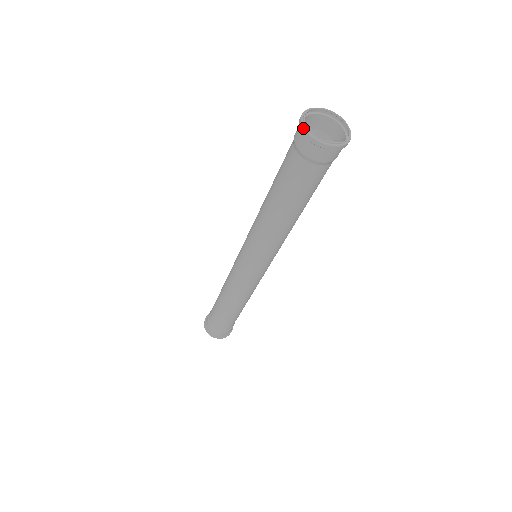
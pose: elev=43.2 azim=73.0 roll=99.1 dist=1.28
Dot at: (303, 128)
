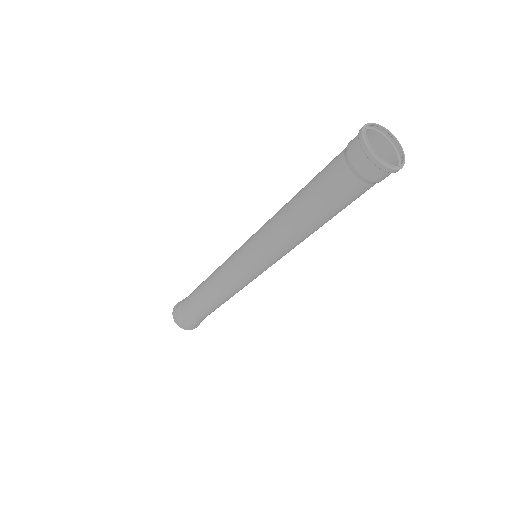
Dot at: (363, 126)
